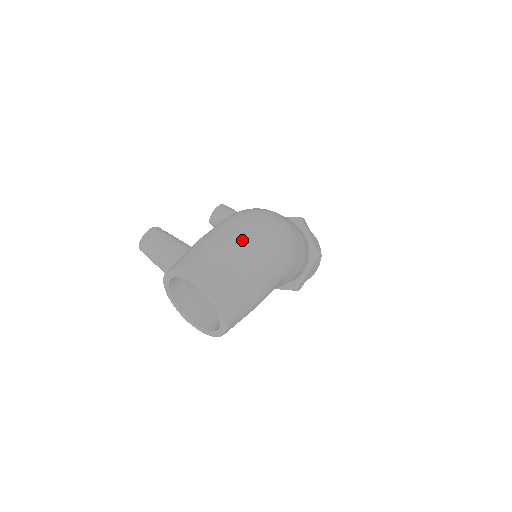
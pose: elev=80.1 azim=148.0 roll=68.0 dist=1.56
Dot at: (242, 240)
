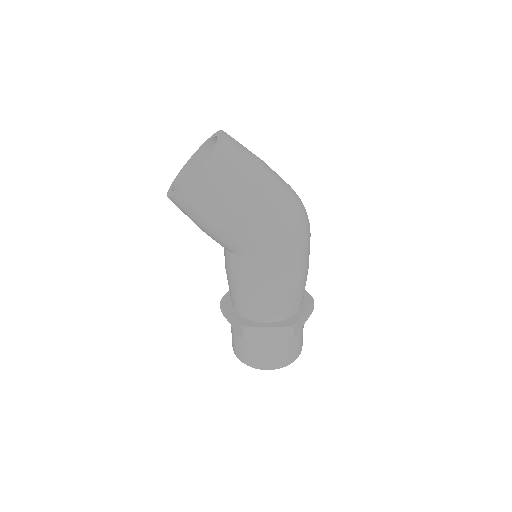
Dot at: (275, 175)
